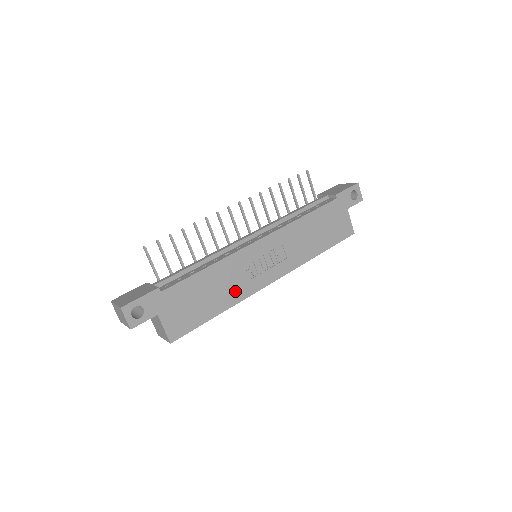
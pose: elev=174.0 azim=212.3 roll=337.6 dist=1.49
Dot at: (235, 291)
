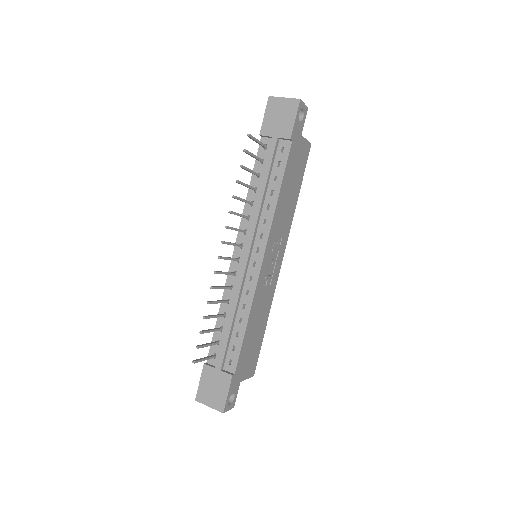
Dot at: (267, 304)
